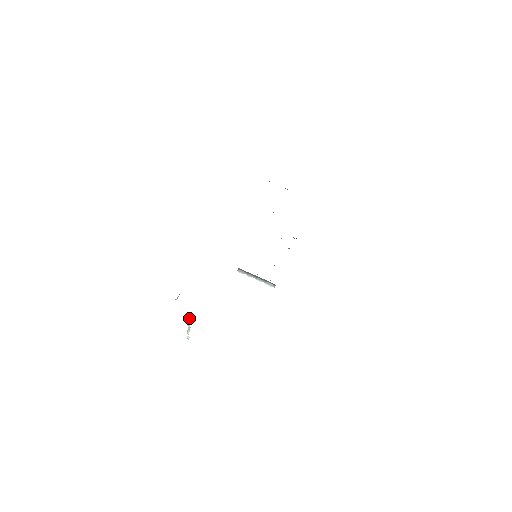
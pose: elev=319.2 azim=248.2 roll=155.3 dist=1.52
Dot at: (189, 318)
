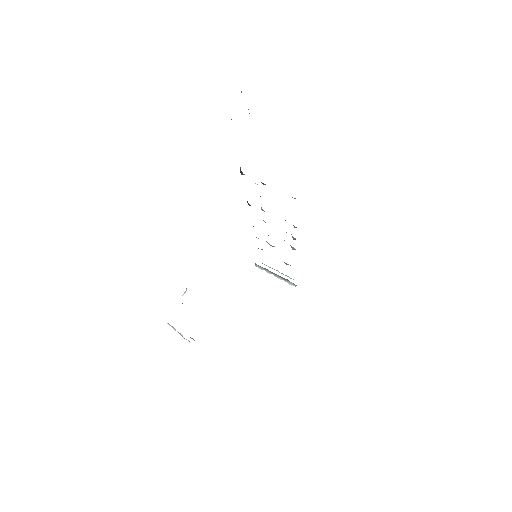
Dot at: occluded
